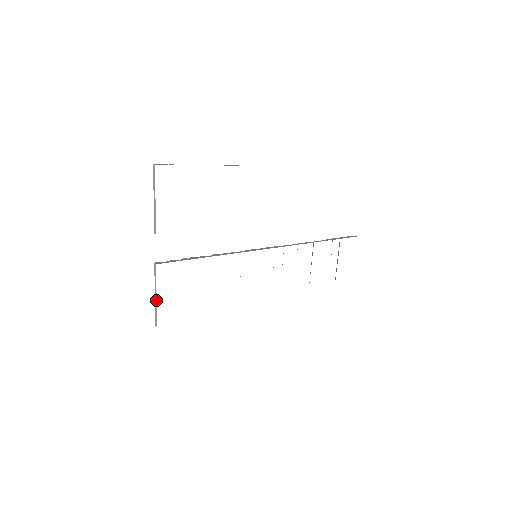
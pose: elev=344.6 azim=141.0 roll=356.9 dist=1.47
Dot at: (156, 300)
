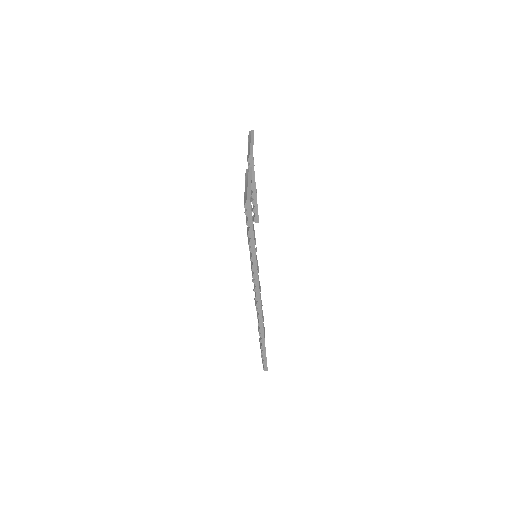
Dot at: occluded
